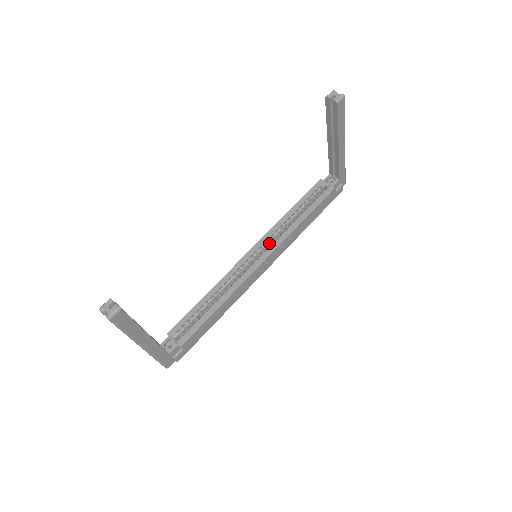
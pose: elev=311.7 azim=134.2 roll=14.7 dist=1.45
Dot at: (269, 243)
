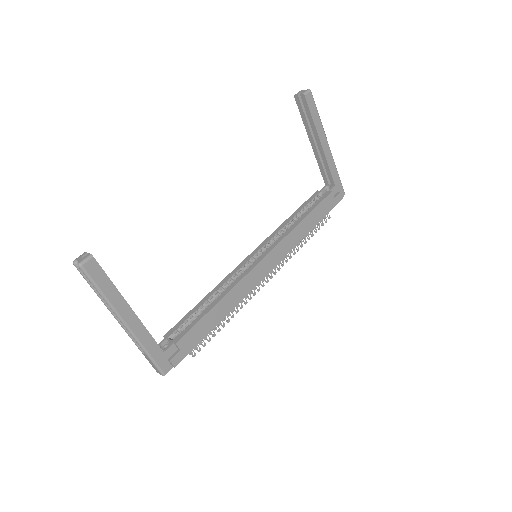
Dot at: occluded
